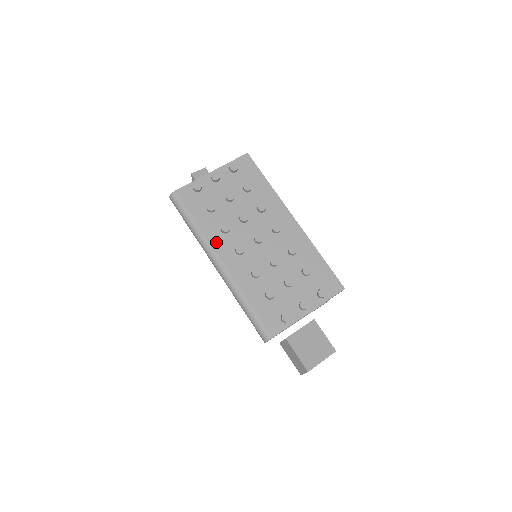
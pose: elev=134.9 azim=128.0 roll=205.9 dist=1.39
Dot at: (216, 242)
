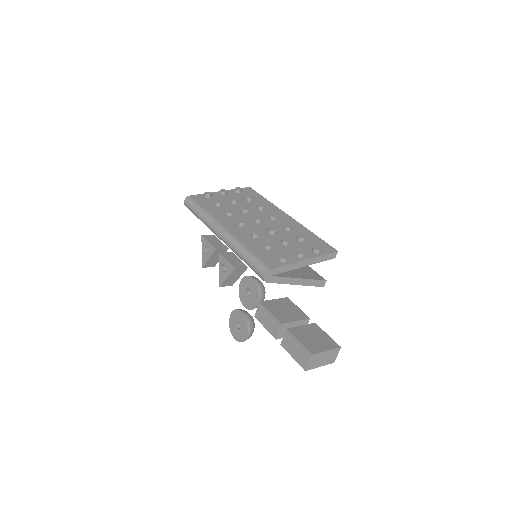
Dot at: (221, 219)
